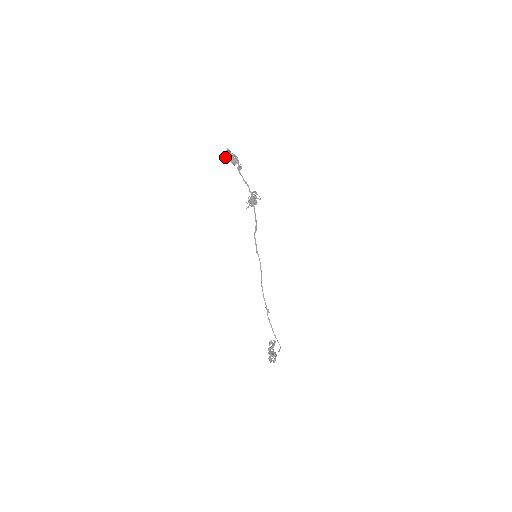
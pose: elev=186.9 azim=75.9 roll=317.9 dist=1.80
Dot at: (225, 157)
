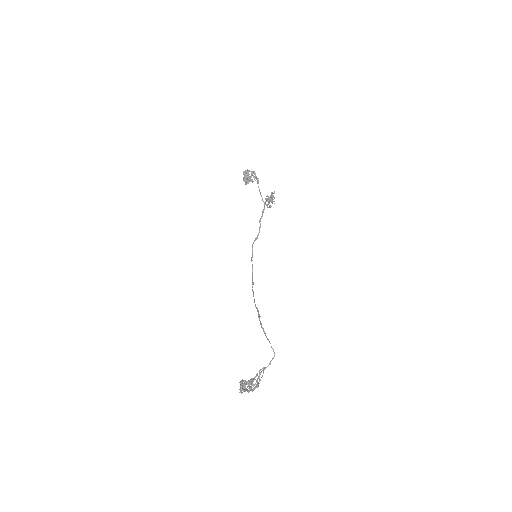
Dot at: (244, 177)
